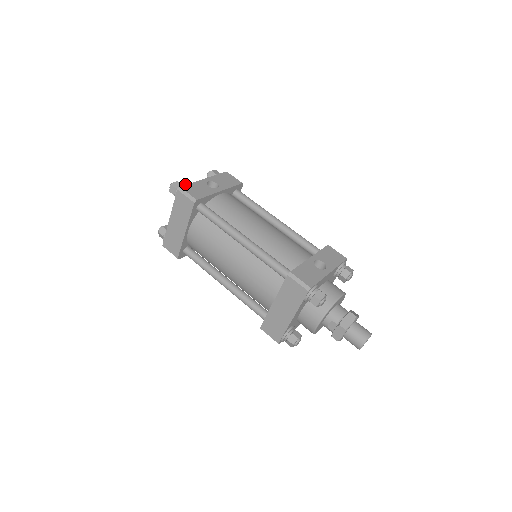
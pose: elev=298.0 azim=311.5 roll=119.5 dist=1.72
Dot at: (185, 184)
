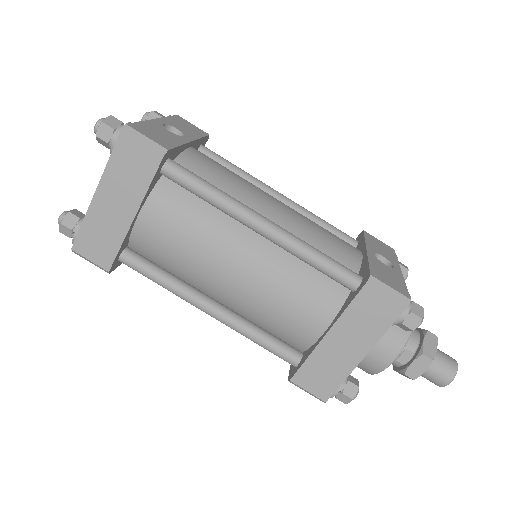
Dot at: (130, 122)
